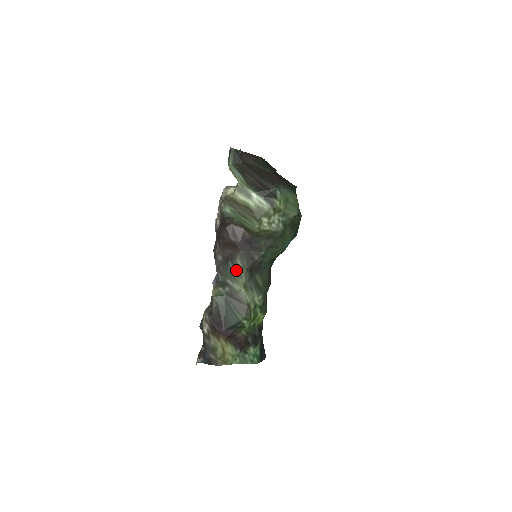
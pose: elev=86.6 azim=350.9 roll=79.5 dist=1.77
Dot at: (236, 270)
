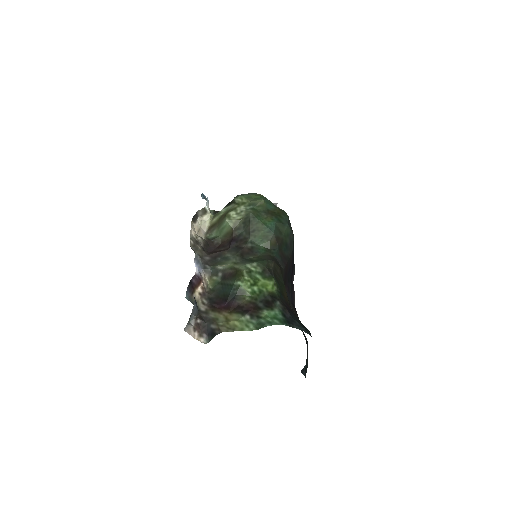
Dot at: (225, 259)
